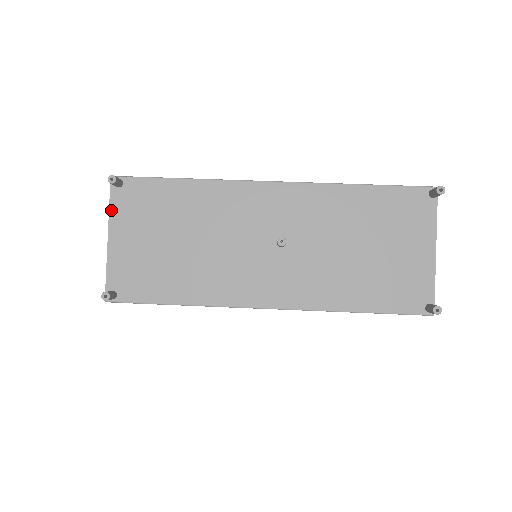
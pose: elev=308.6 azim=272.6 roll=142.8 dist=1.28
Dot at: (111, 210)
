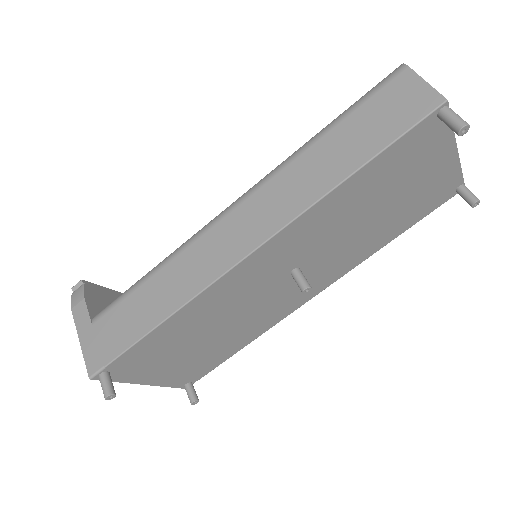
Dot at: (123, 381)
